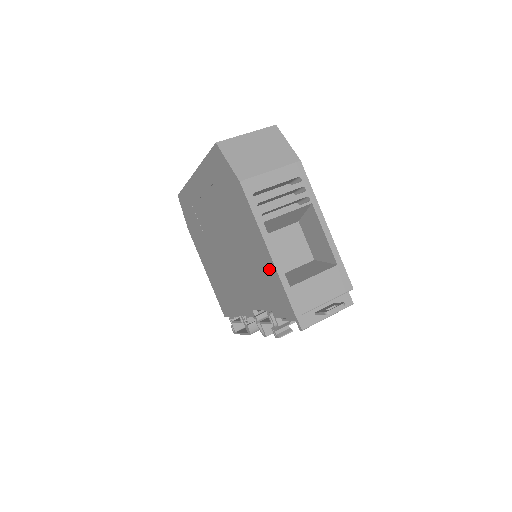
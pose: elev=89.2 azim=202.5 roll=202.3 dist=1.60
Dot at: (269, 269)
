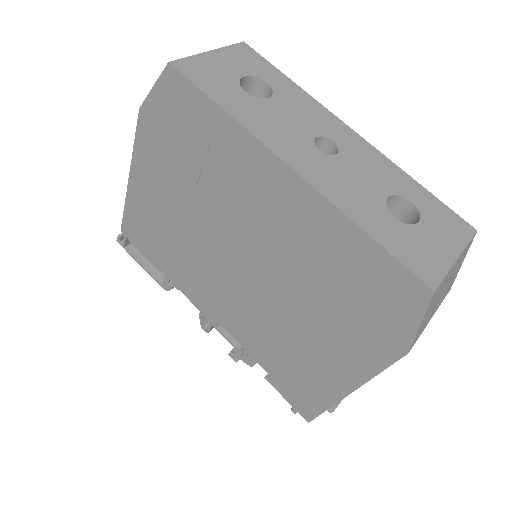
Dot at: (323, 388)
